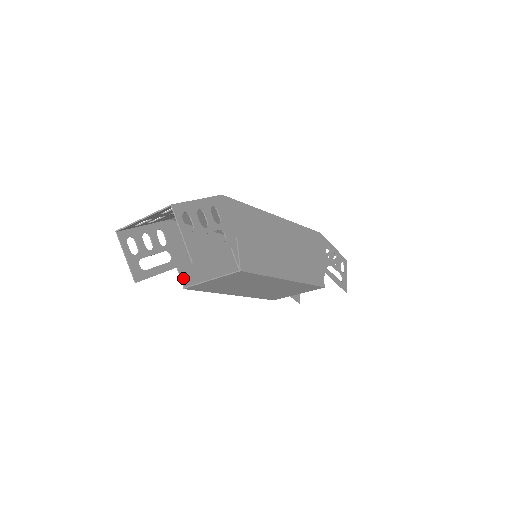
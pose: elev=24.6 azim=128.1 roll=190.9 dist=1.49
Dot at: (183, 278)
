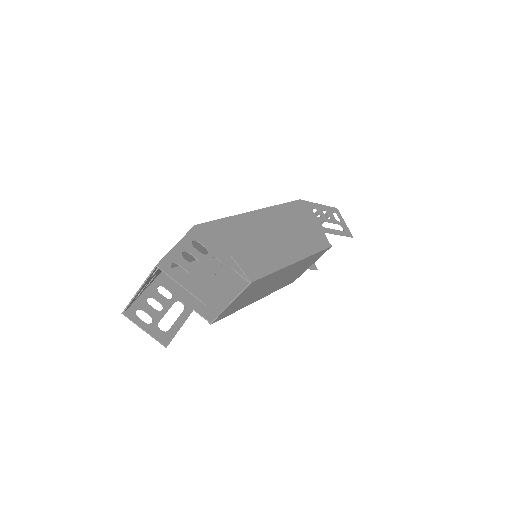
Dot at: (205, 315)
